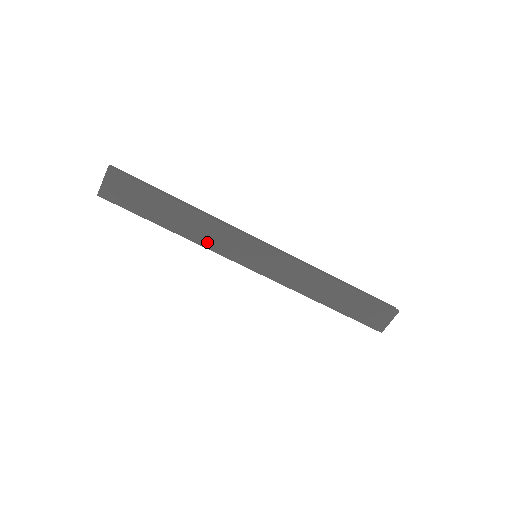
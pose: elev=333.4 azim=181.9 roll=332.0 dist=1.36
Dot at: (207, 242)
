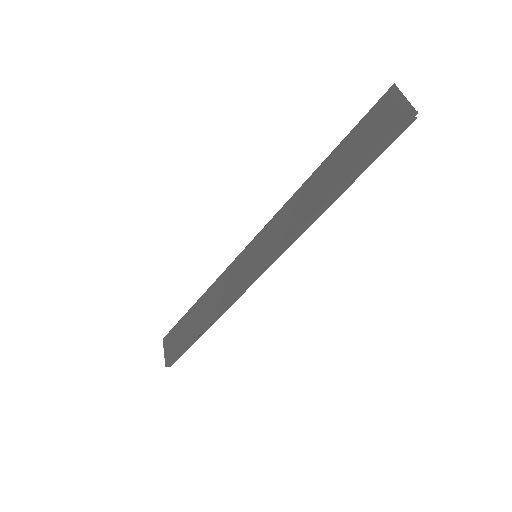
Dot at: (225, 299)
